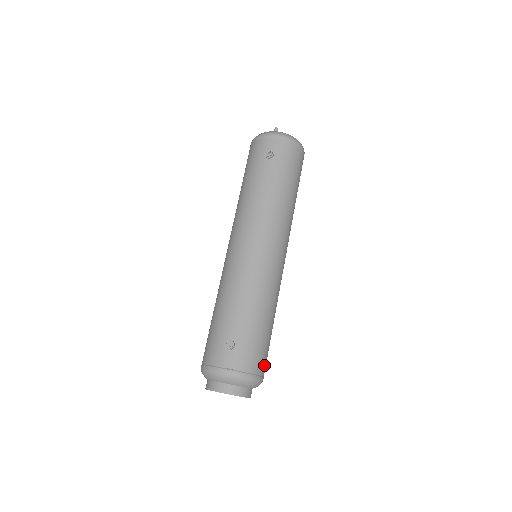
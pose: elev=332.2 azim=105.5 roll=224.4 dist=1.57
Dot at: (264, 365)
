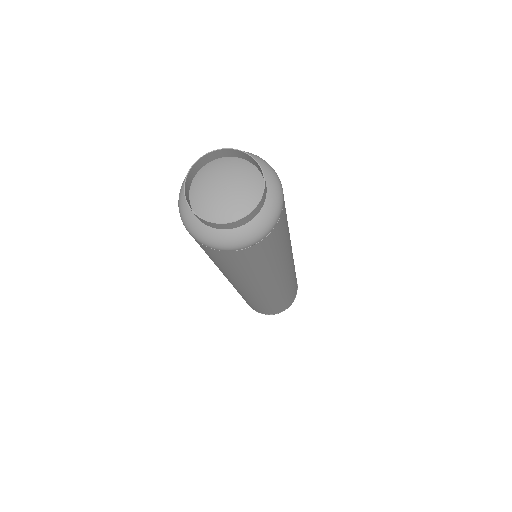
Dot at: occluded
